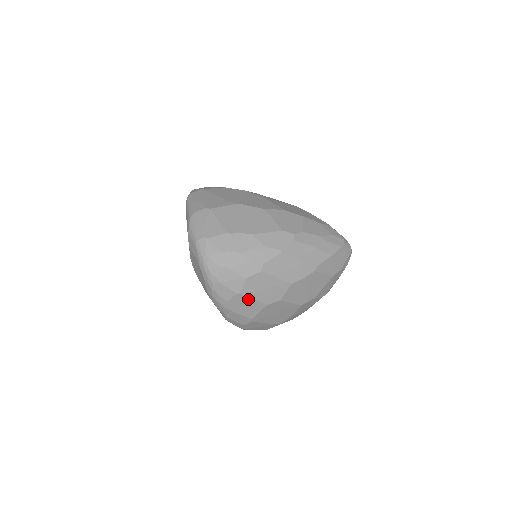
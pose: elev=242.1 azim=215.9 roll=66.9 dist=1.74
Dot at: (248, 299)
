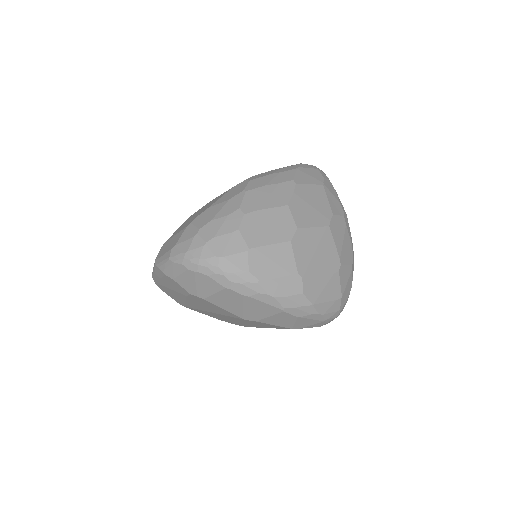
Dot at: (265, 250)
